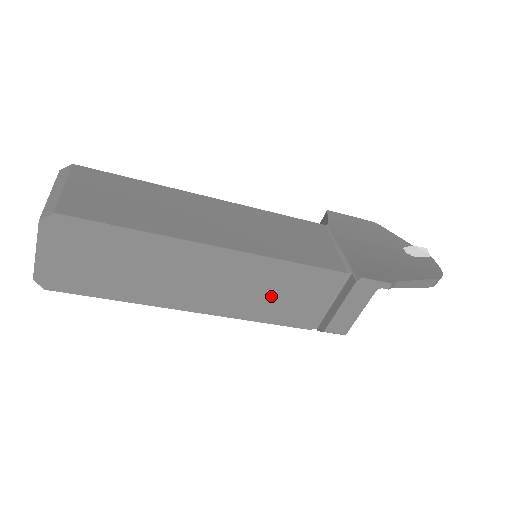
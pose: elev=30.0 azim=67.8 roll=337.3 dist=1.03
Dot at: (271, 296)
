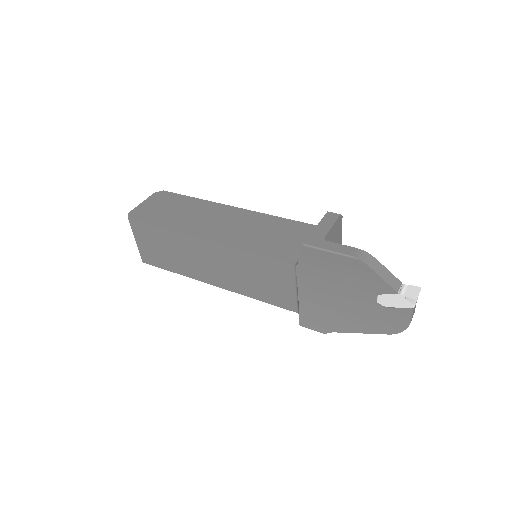
Dot at: occluded
